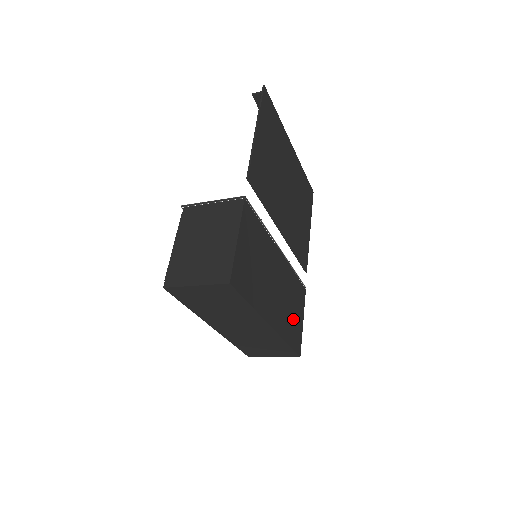
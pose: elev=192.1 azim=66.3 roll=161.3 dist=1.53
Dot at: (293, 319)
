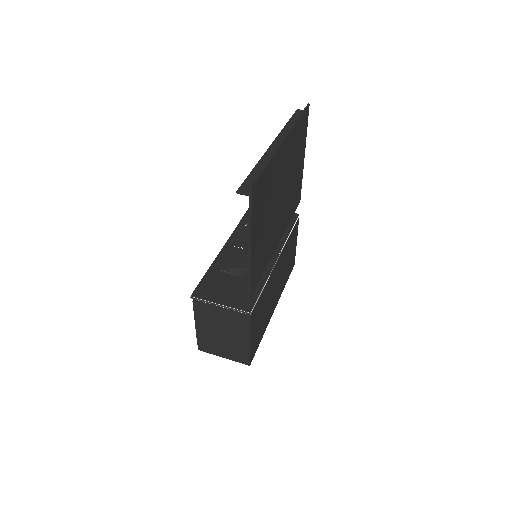
Dot at: (289, 262)
